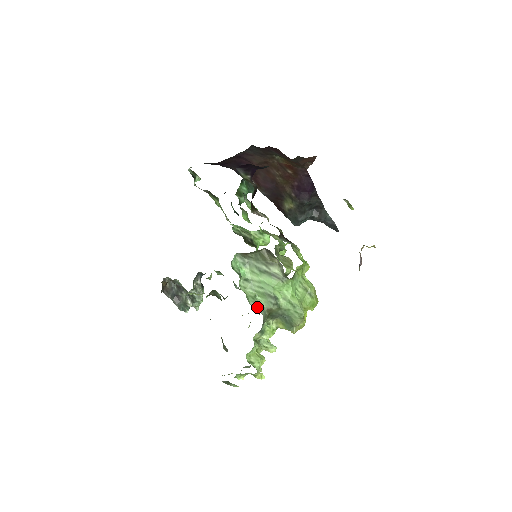
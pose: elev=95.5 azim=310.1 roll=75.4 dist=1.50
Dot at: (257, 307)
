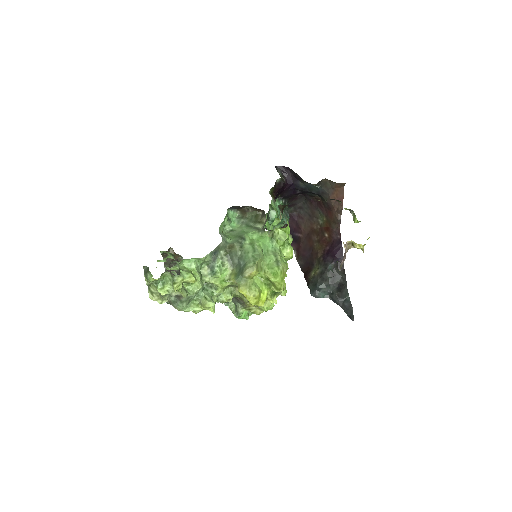
Dot at: (223, 237)
